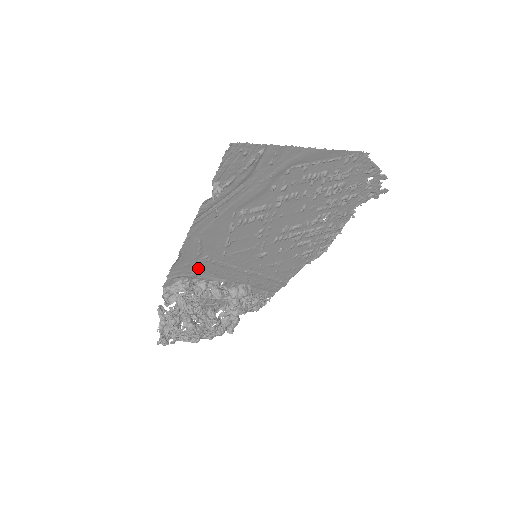
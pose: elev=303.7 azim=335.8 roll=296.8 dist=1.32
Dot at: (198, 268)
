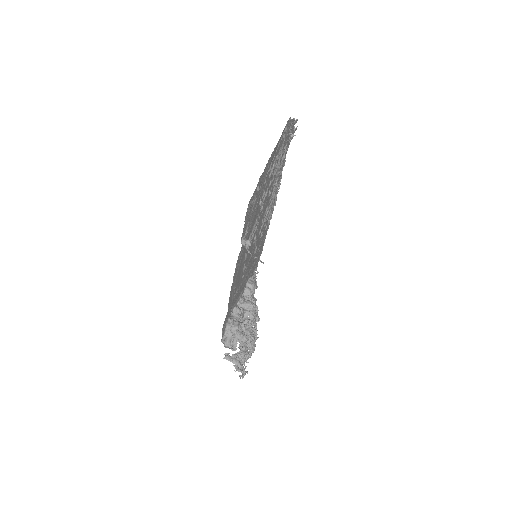
Dot at: (233, 304)
